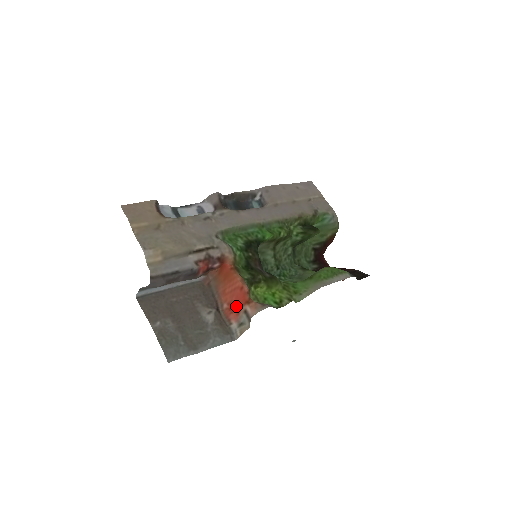
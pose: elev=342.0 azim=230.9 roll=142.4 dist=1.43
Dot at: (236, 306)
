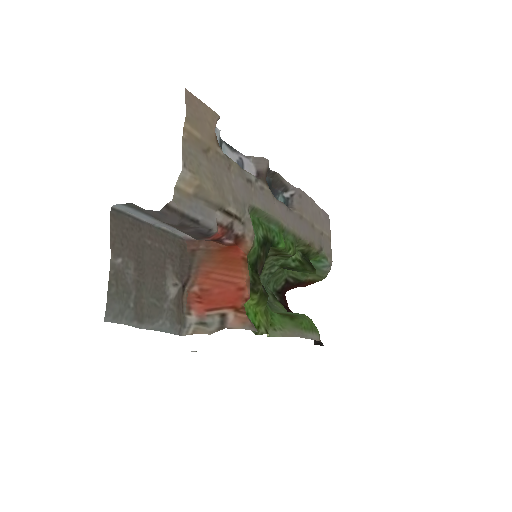
Dot at: (213, 300)
